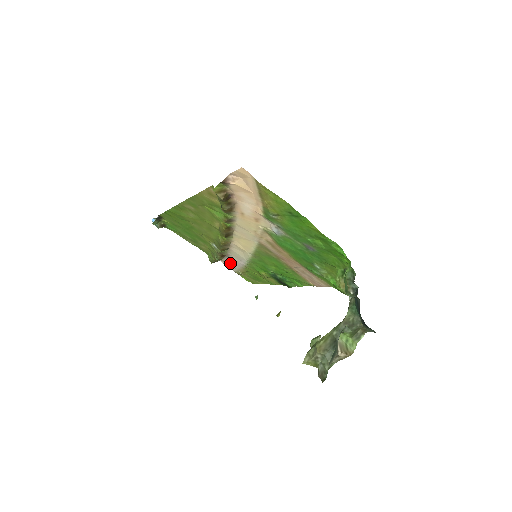
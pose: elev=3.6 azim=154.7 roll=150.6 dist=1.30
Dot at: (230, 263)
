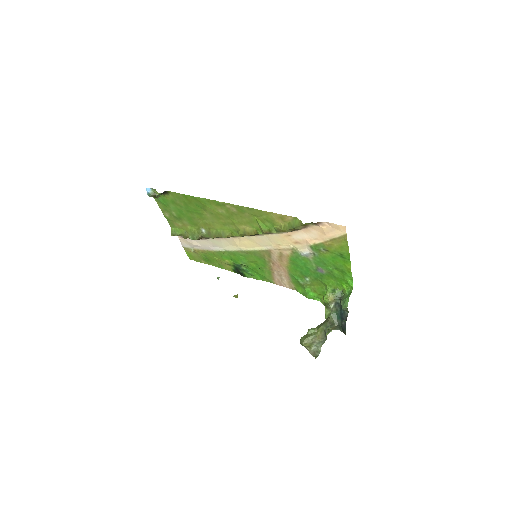
Dot at: (193, 242)
